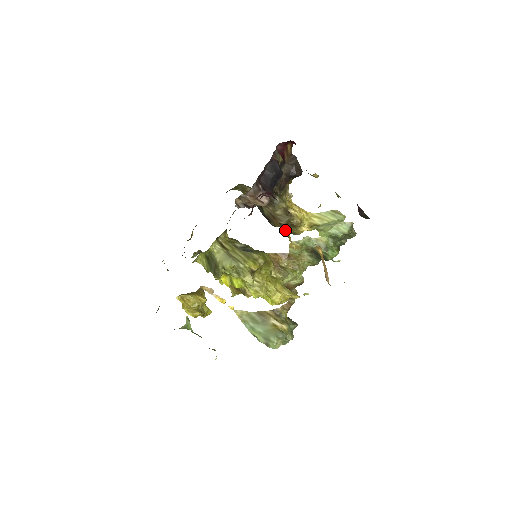
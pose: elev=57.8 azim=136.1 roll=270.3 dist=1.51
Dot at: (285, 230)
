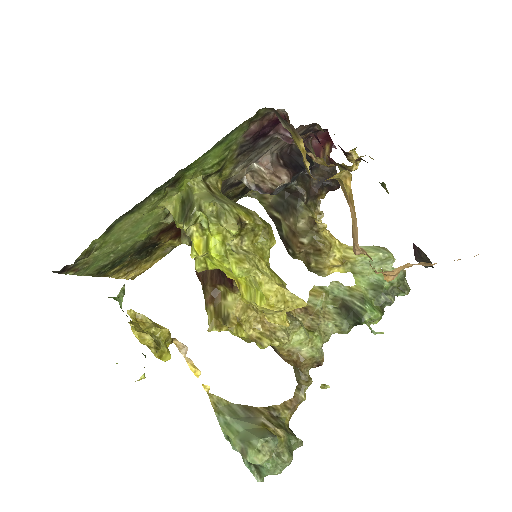
Dot at: (299, 139)
